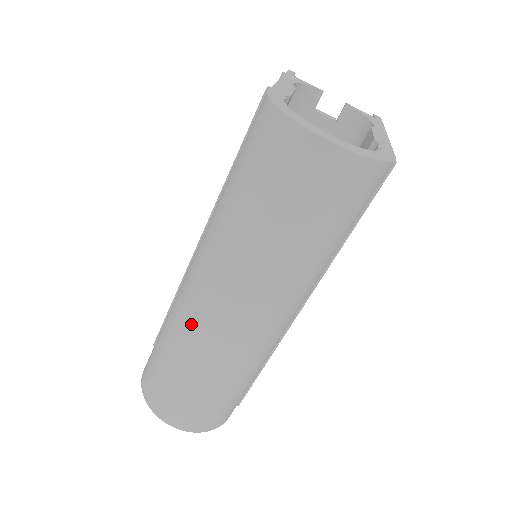
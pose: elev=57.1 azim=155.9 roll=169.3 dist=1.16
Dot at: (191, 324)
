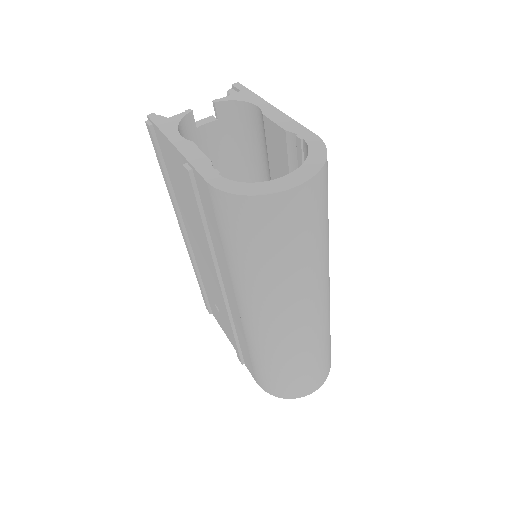
Dot at: (281, 343)
